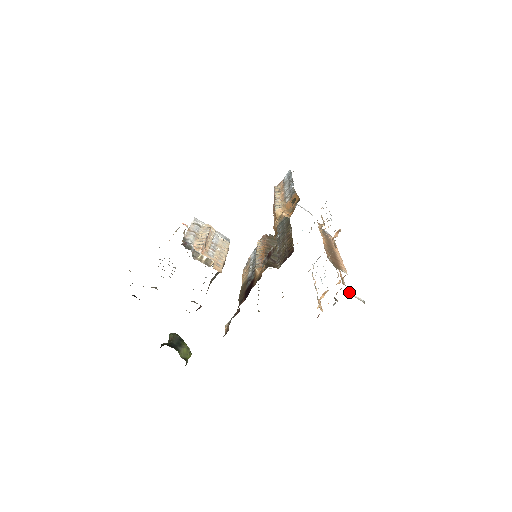
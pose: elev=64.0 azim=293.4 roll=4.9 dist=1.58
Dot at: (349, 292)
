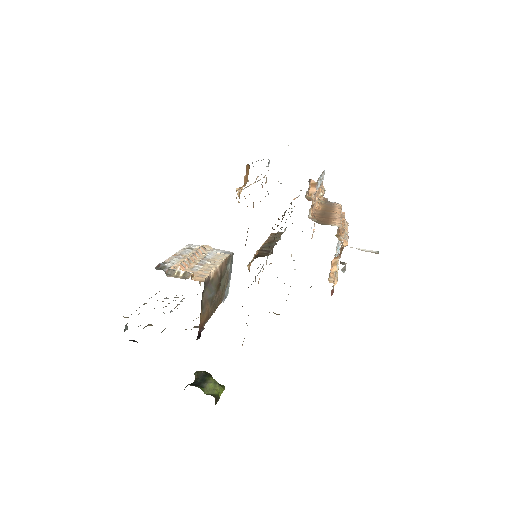
Dot at: (351, 247)
